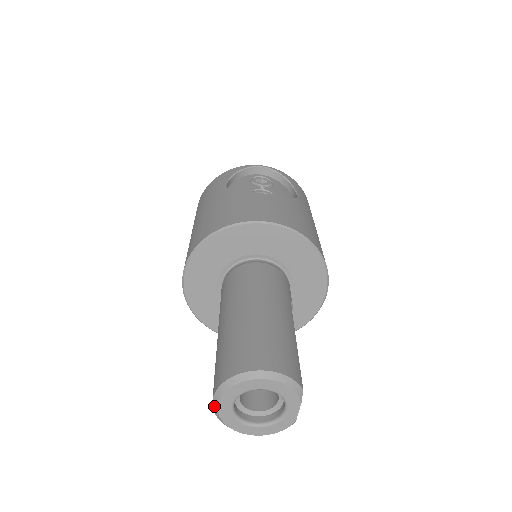
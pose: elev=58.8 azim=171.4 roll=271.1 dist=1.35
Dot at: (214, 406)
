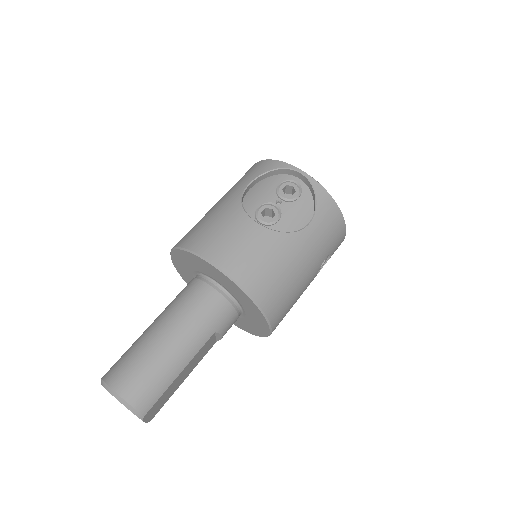
Dot at: occluded
